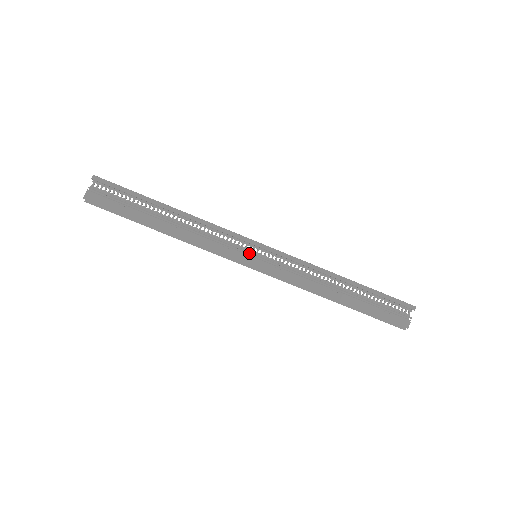
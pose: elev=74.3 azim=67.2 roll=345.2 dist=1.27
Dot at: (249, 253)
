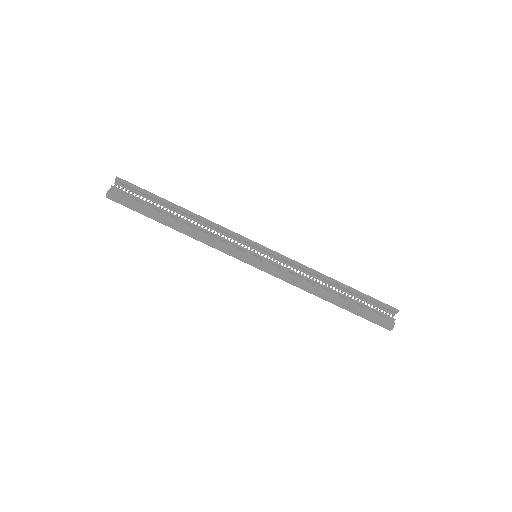
Dot at: (250, 253)
